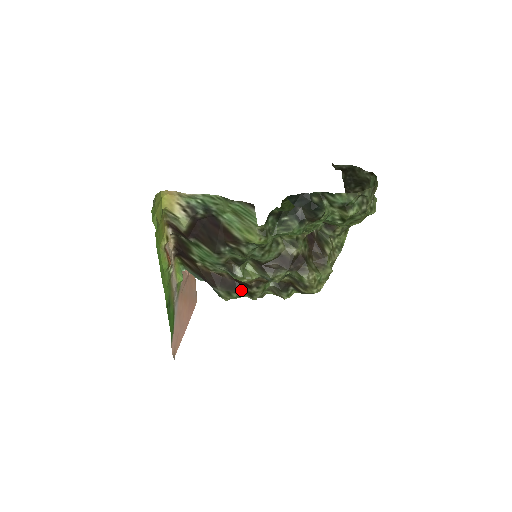
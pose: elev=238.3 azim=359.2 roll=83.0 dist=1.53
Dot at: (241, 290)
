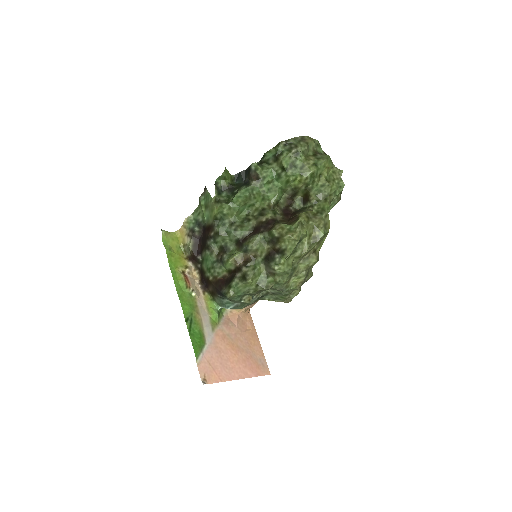
Dot at: (237, 278)
